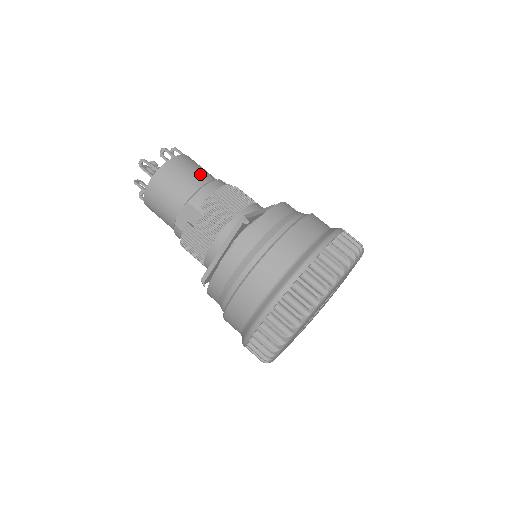
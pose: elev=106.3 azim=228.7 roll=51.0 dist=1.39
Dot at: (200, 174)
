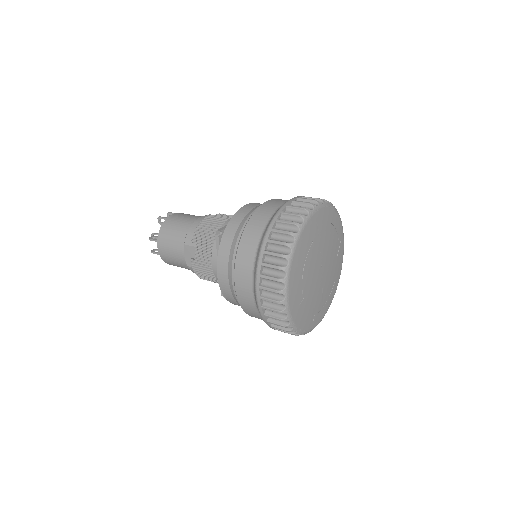
Dot at: (187, 220)
